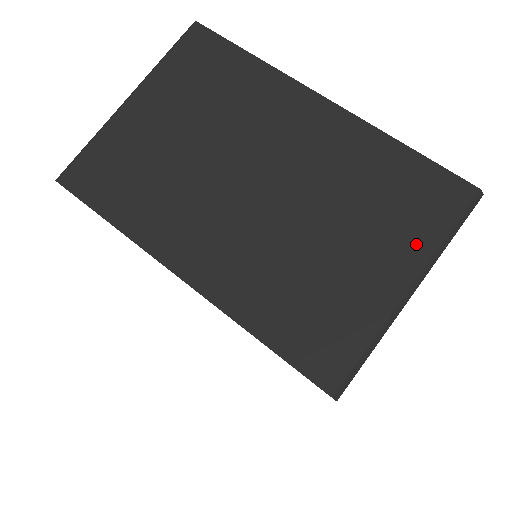
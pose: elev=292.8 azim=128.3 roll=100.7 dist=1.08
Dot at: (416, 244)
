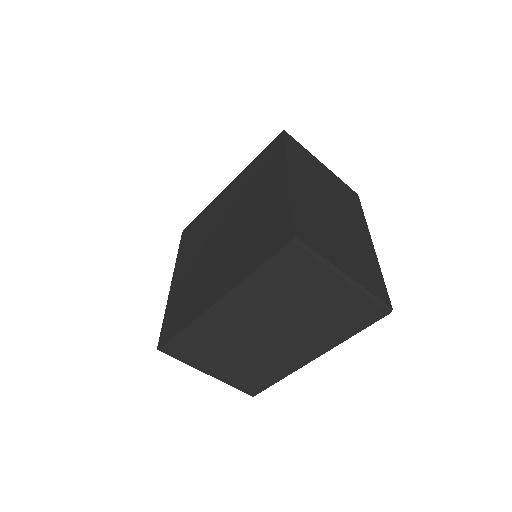
Dot at: (361, 279)
